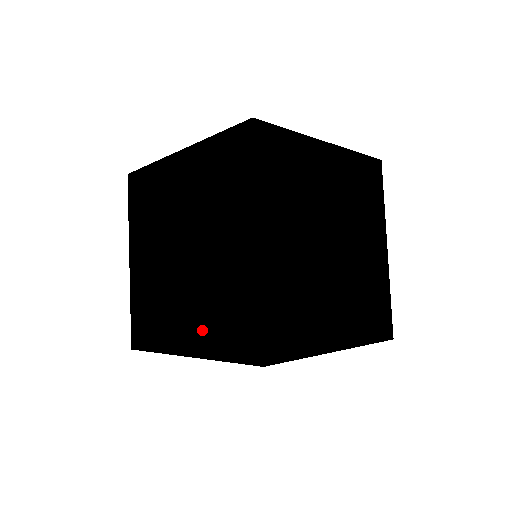
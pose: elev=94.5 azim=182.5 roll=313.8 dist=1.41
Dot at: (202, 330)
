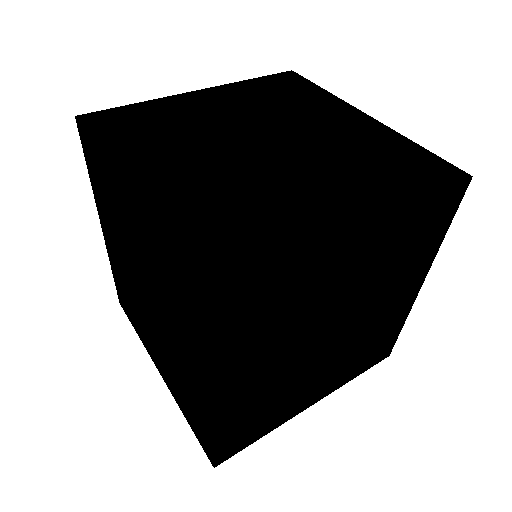
Dot at: (191, 348)
